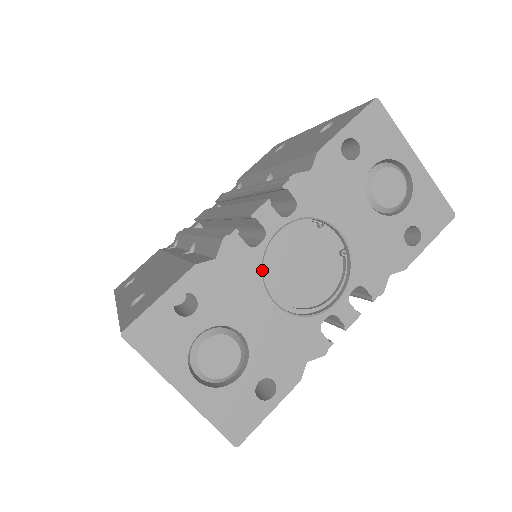
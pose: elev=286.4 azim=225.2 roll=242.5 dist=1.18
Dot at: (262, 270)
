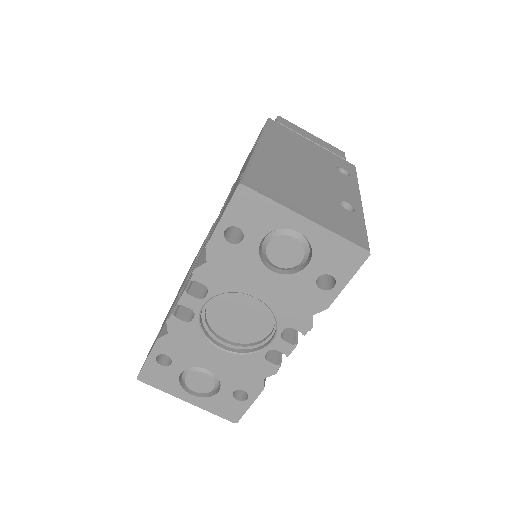
Dot at: (203, 333)
